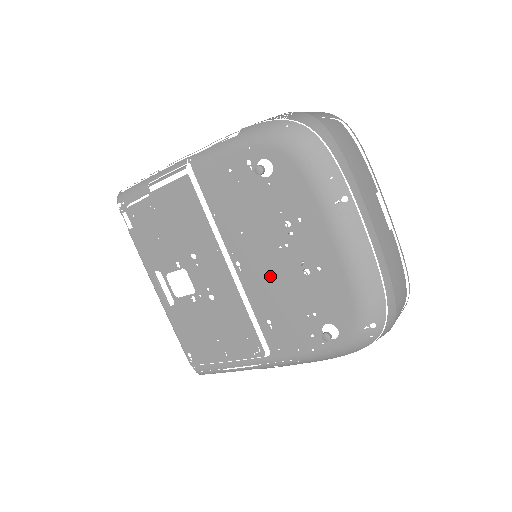
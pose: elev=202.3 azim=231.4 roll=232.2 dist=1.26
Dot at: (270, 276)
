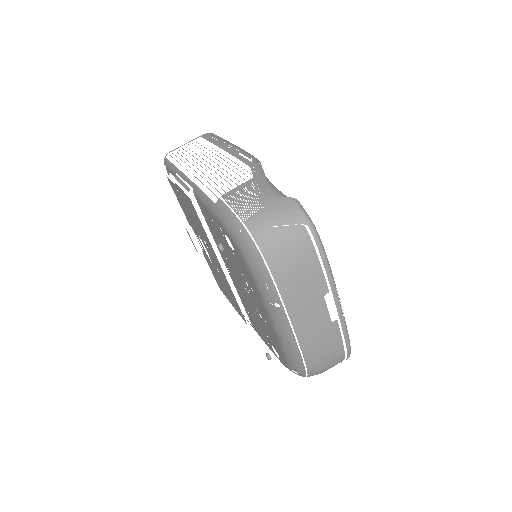
Dot at: (244, 295)
